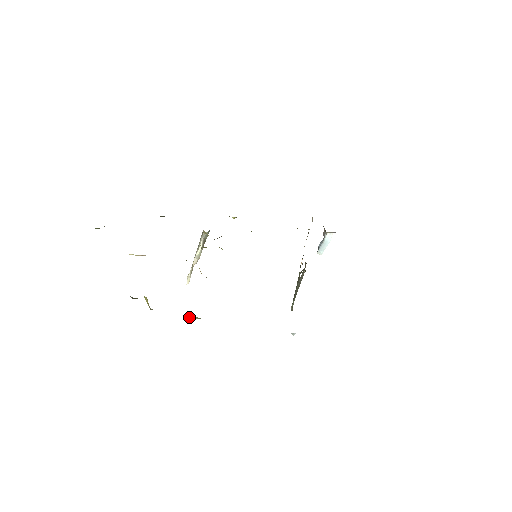
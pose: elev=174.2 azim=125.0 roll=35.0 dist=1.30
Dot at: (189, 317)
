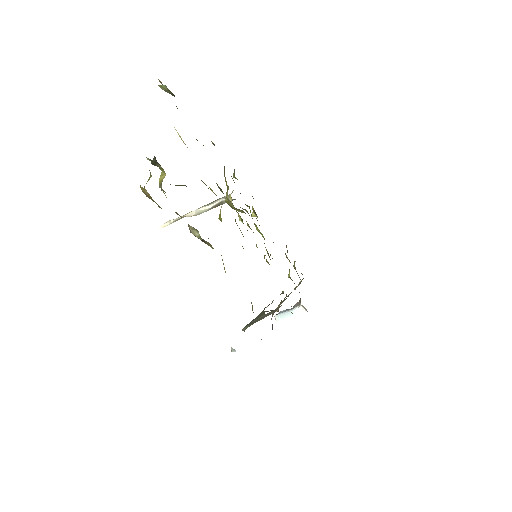
Dot at: (191, 228)
